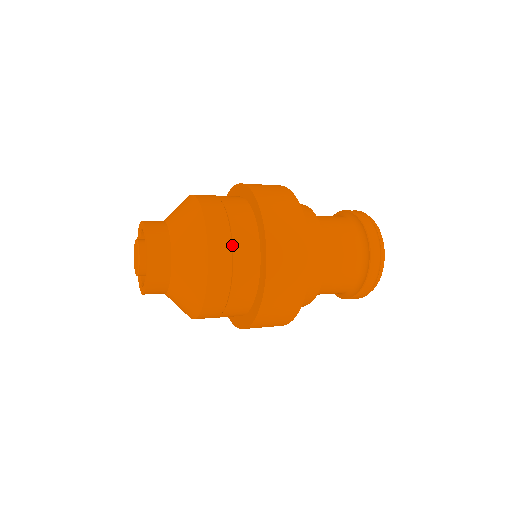
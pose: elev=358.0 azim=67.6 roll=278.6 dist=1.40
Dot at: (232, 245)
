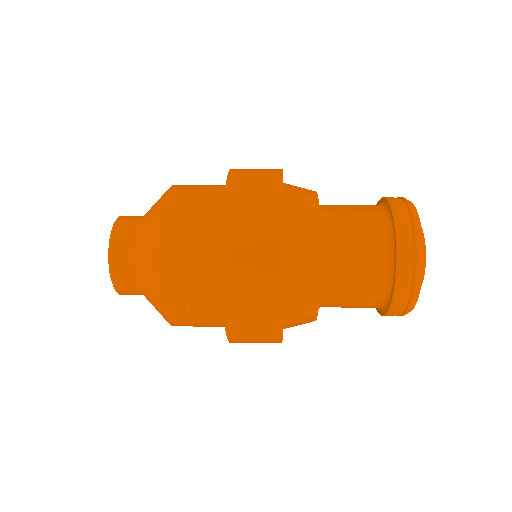
Dot at: (194, 197)
